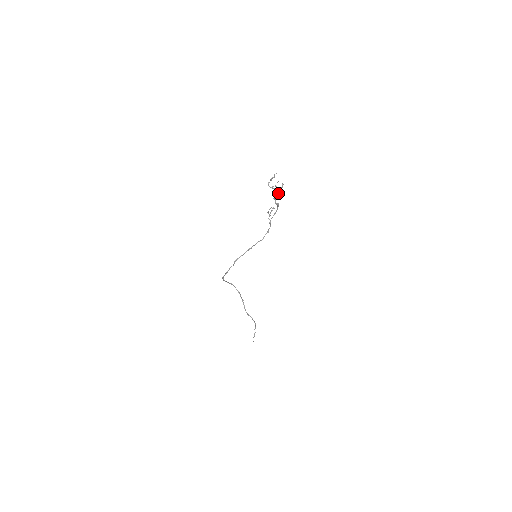
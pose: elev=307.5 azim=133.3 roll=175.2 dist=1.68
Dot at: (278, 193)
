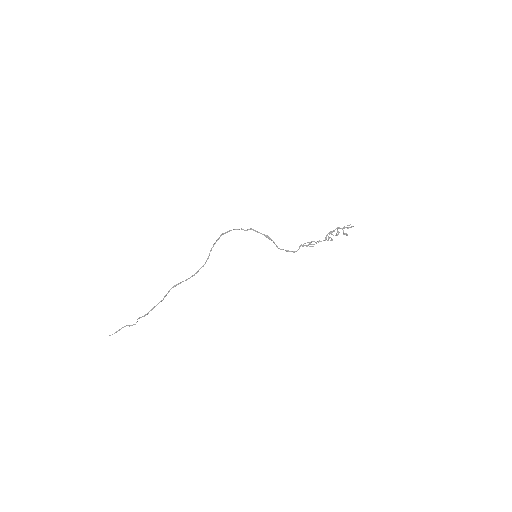
Dot at: (337, 235)
